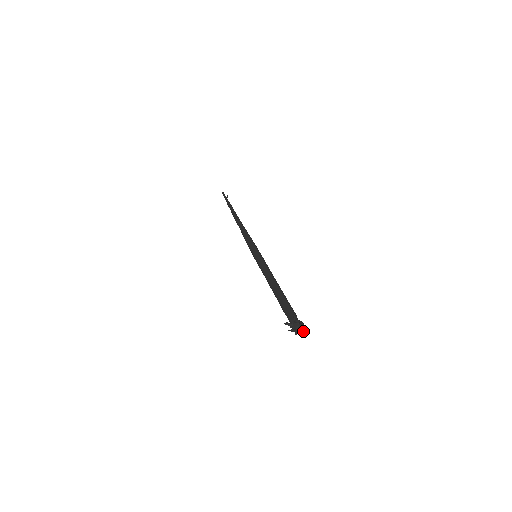
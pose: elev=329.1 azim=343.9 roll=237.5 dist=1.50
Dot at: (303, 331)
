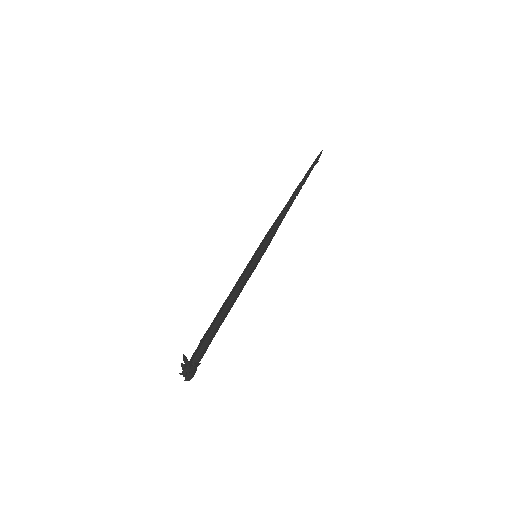
Dot at: (186, 379)
